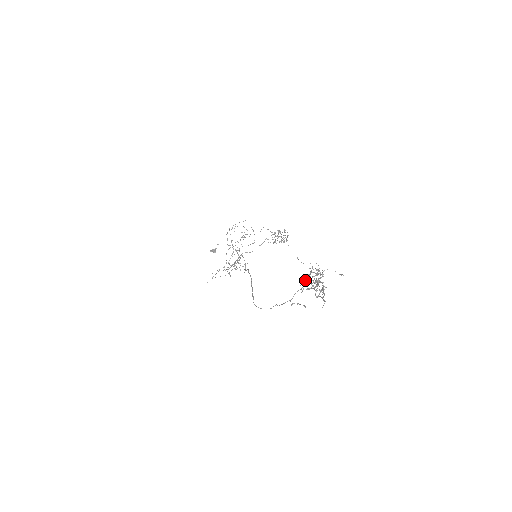
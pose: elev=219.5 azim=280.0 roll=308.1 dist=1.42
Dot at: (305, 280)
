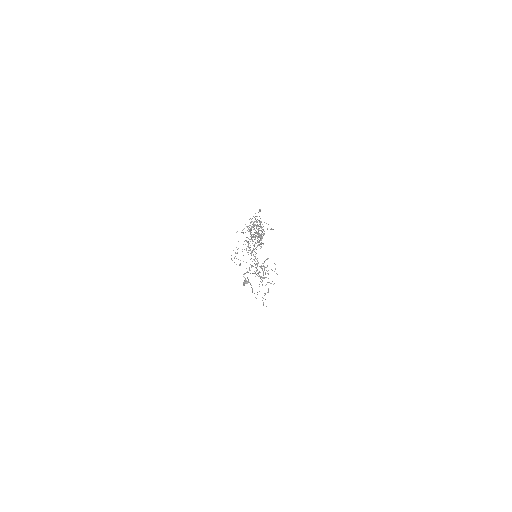
Dot at: occluded
